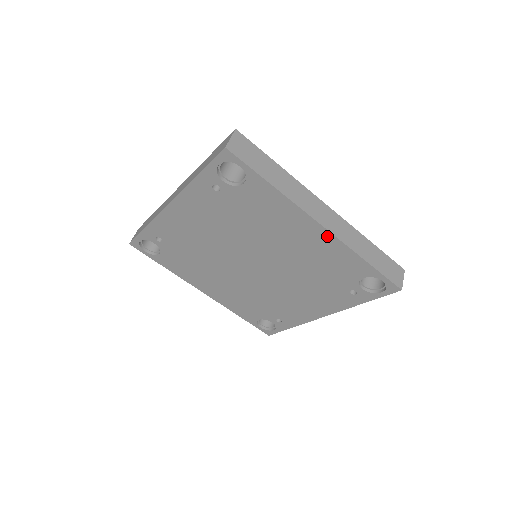
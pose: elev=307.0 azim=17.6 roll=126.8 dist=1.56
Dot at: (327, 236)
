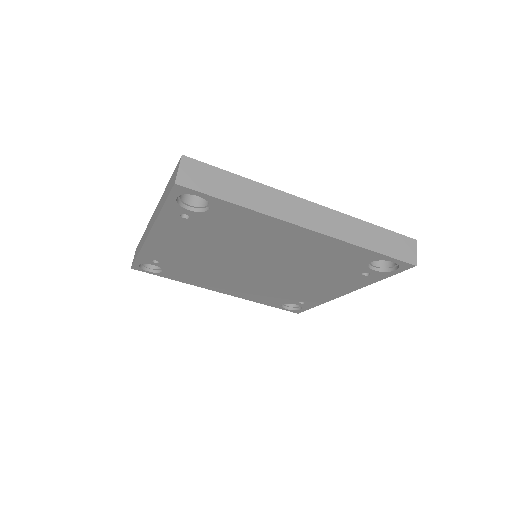
Dot at: (317, 236)
